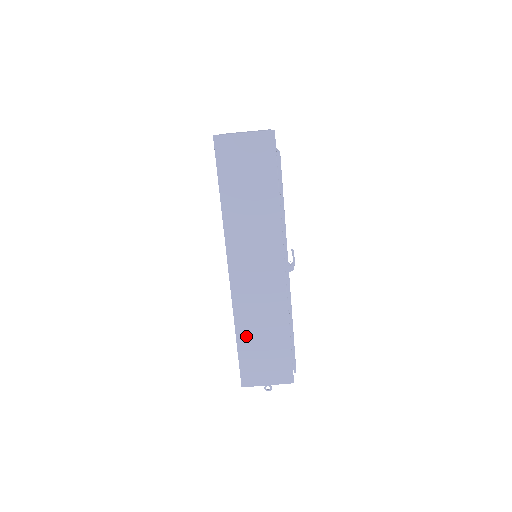
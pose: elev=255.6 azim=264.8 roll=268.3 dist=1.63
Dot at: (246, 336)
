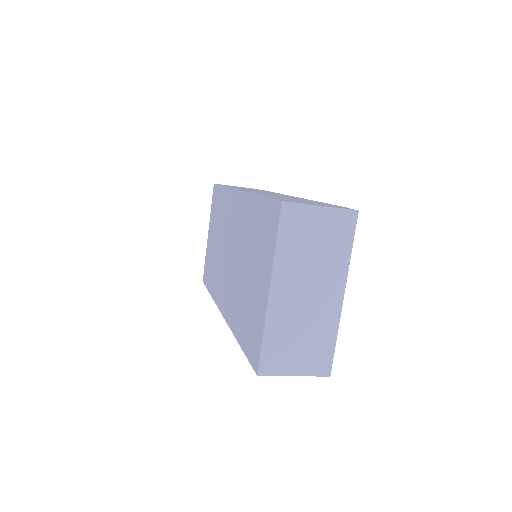
Dot at: occluded
